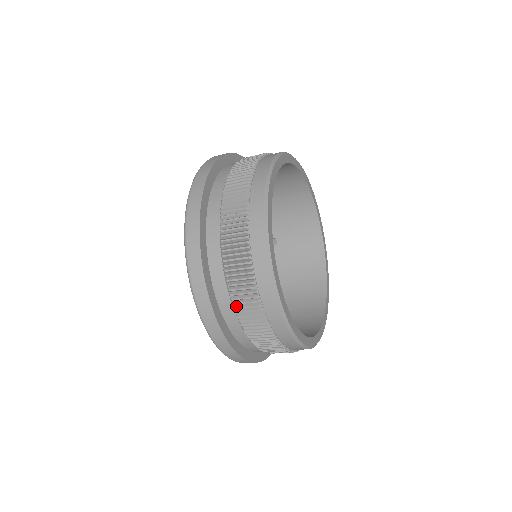
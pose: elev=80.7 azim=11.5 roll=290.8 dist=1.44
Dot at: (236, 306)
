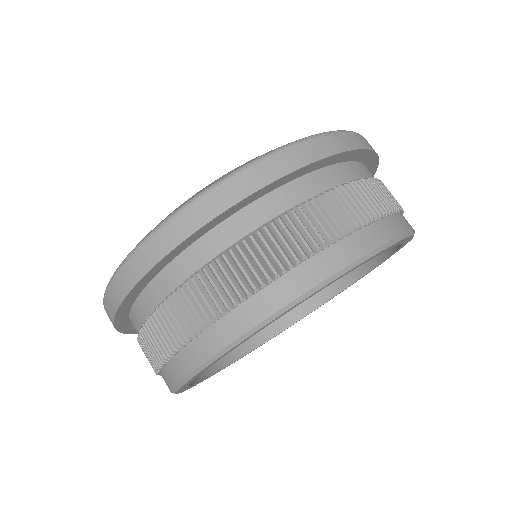
Dot at: occluded
